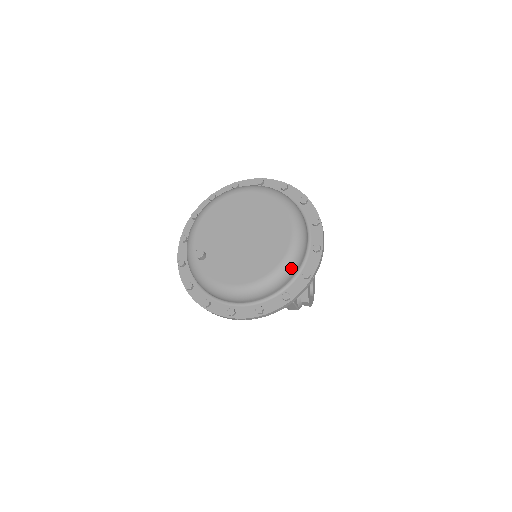
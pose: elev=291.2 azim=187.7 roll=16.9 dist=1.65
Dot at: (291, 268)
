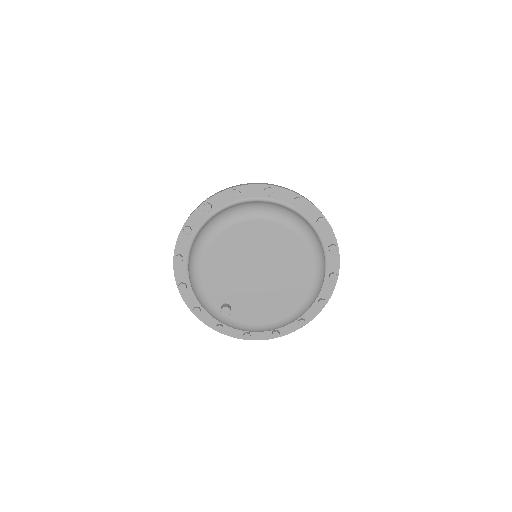
Dot at: (322, 284)
